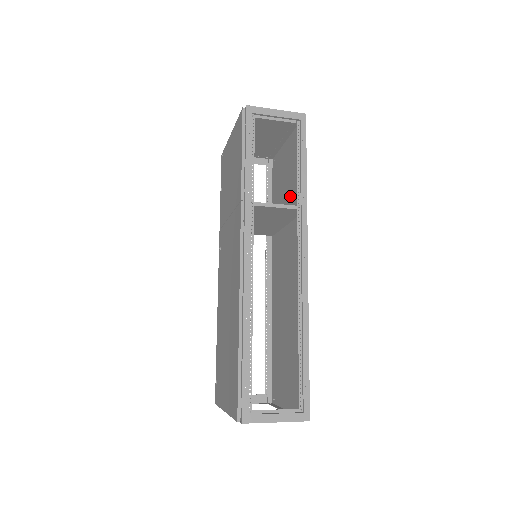
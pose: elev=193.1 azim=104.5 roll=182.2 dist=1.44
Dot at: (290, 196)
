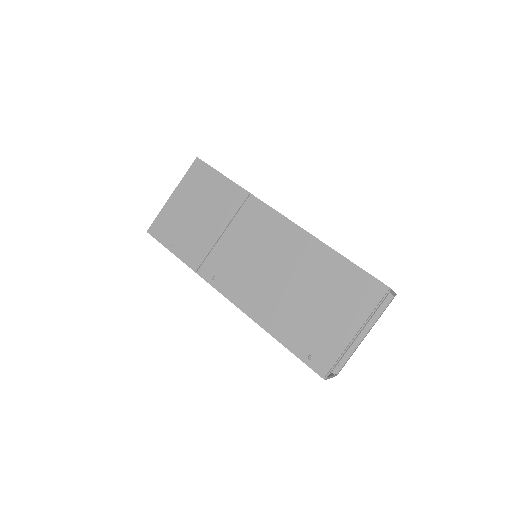
Dot at: occluded
